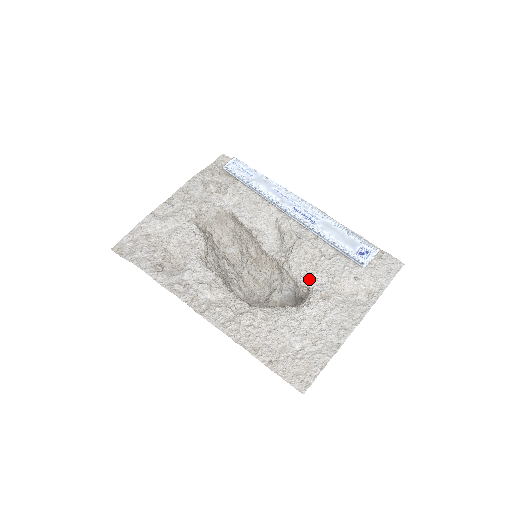
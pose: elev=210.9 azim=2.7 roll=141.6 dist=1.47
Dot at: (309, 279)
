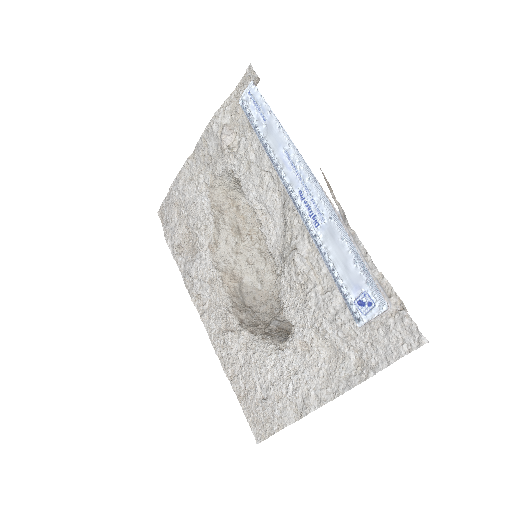
Dot at: (294, 314)
